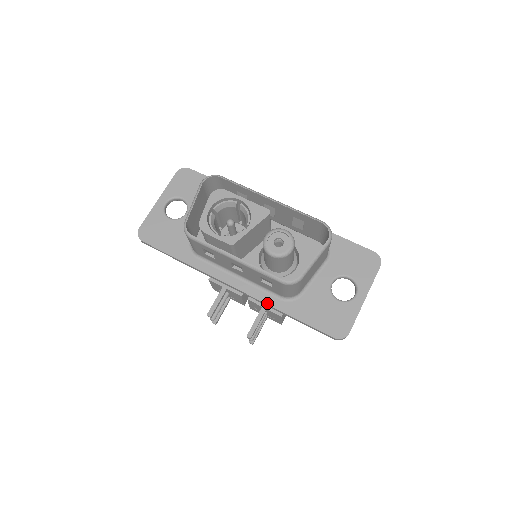
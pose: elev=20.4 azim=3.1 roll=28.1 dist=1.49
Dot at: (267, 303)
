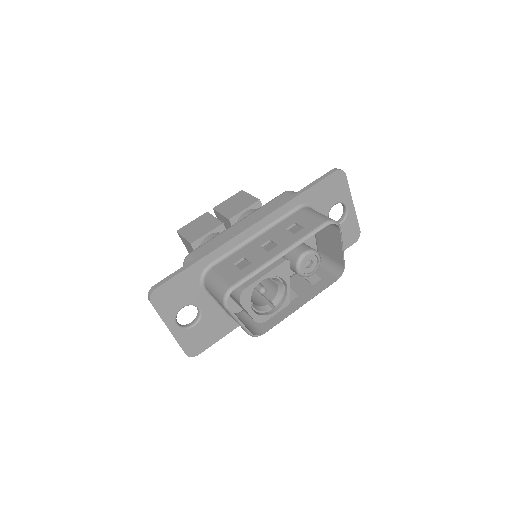
Dot at: occluded
